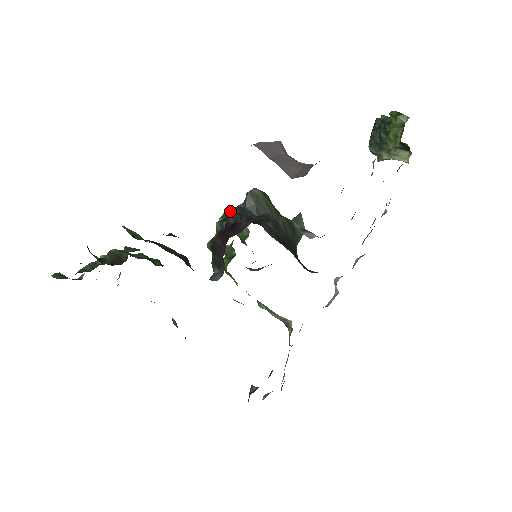
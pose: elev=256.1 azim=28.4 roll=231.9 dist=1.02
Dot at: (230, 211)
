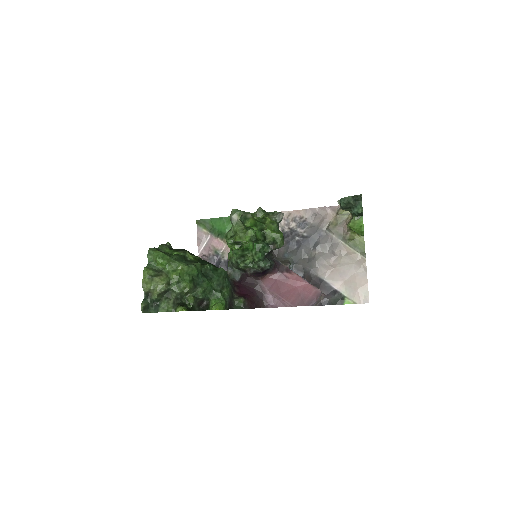
Dot at: (264, 257)
